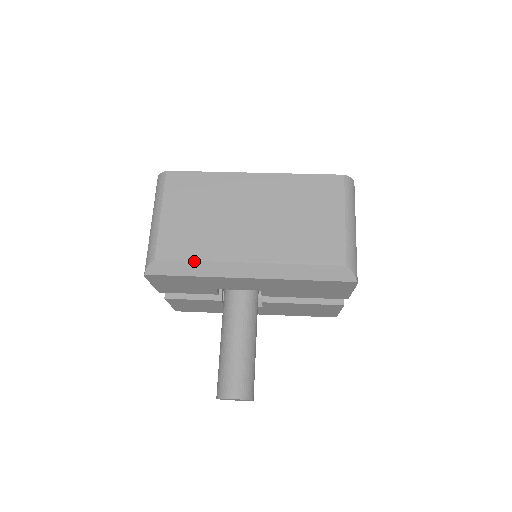
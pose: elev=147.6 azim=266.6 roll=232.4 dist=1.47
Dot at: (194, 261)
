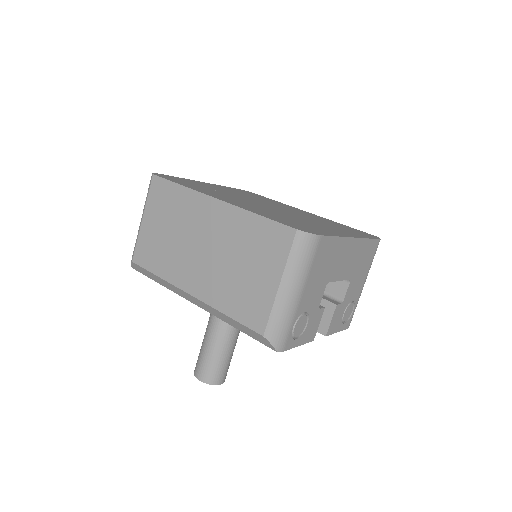
Dot at: (155, 275)
